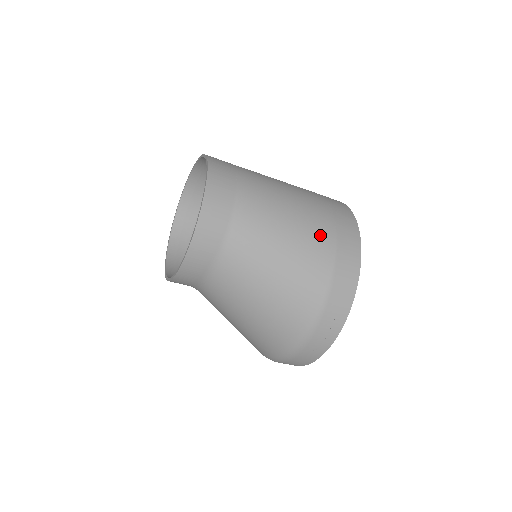
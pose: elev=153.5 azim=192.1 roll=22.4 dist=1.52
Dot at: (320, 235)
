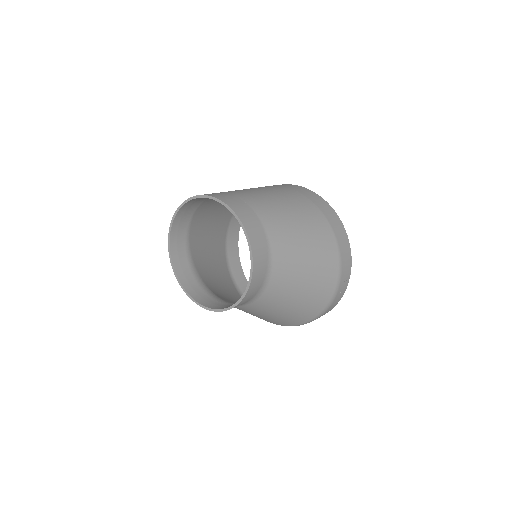
Dot at: (312, 212)
